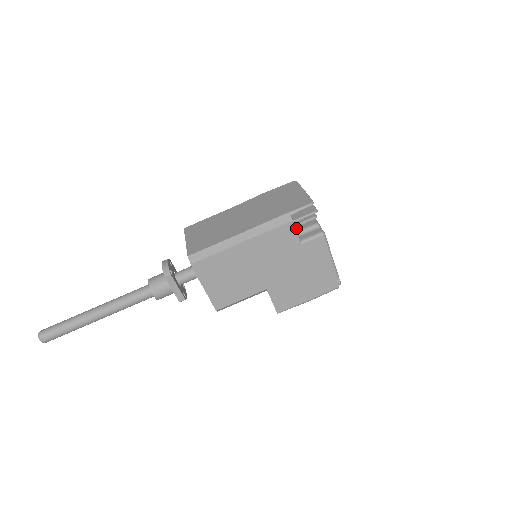
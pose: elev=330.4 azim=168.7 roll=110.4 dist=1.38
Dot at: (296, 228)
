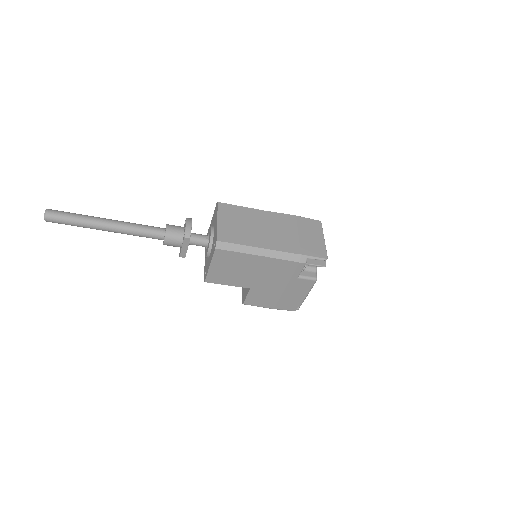
Dot at: (303, 267)
